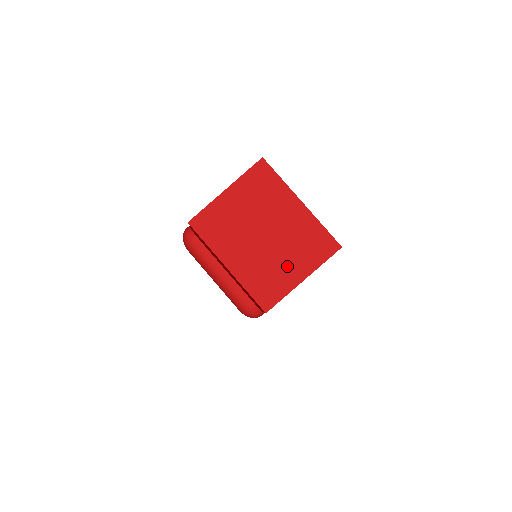
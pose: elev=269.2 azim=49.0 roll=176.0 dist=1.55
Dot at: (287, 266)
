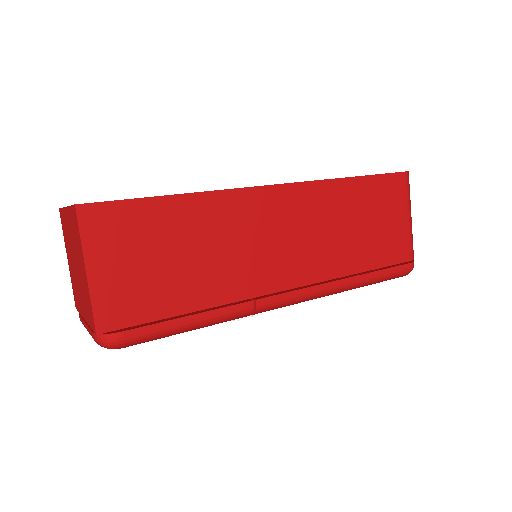
Dot at: (82, 273)
